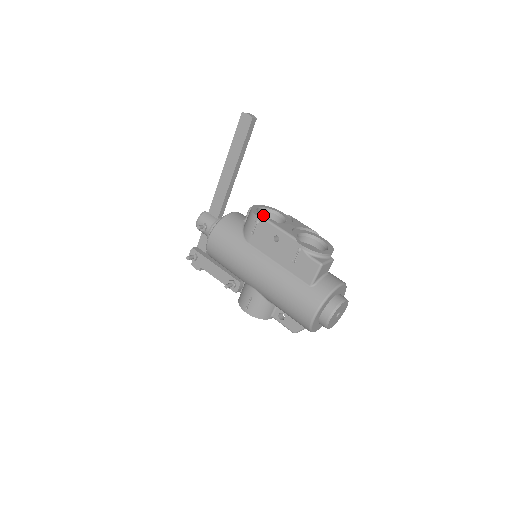
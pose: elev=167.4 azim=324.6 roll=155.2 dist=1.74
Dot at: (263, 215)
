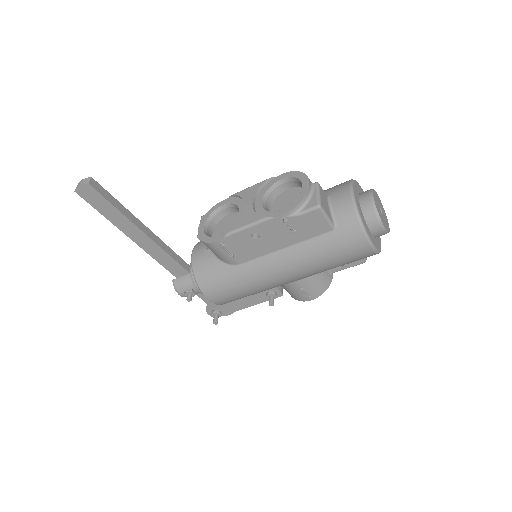
Dot at: (214, 225)
